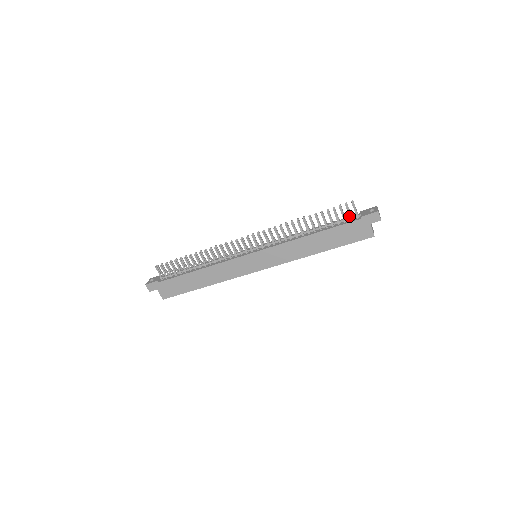
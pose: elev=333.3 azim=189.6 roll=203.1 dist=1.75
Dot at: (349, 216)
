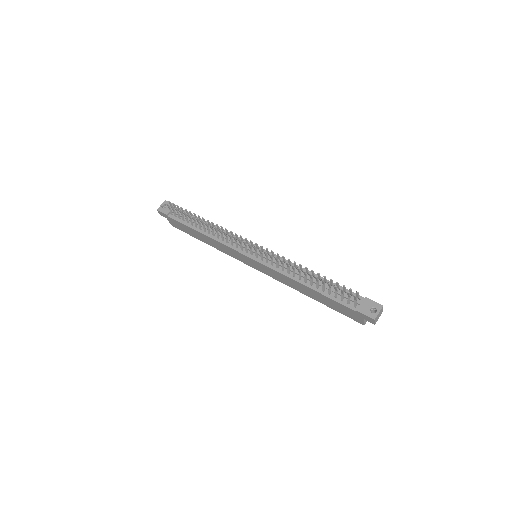
Dot at: (348, 300)
